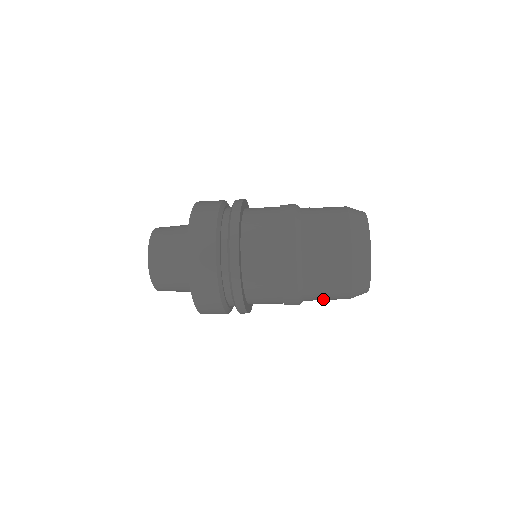
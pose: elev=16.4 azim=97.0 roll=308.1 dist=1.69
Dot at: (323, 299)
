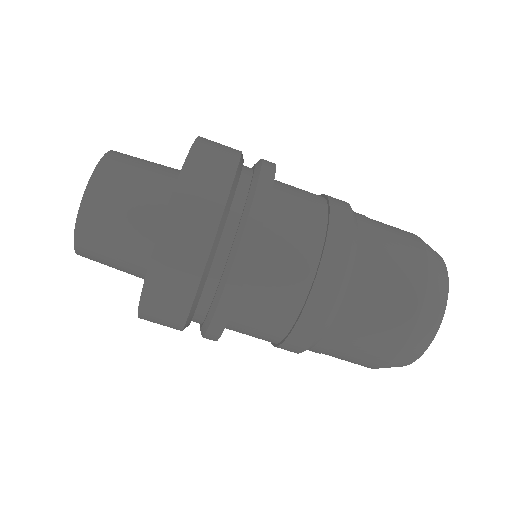
Dot at: (358, 338)
